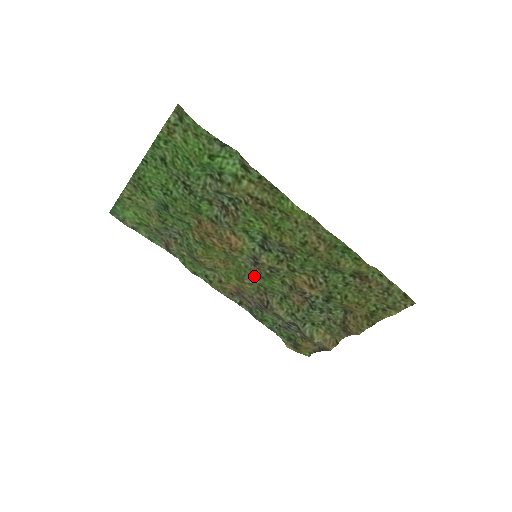
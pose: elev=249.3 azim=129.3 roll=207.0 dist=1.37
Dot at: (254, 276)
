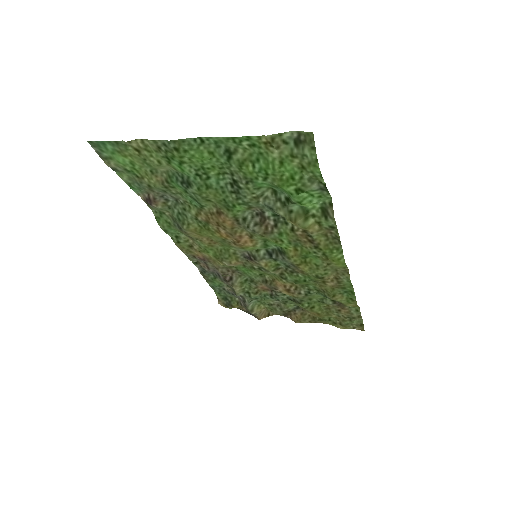
Dot at: (237, 263)
